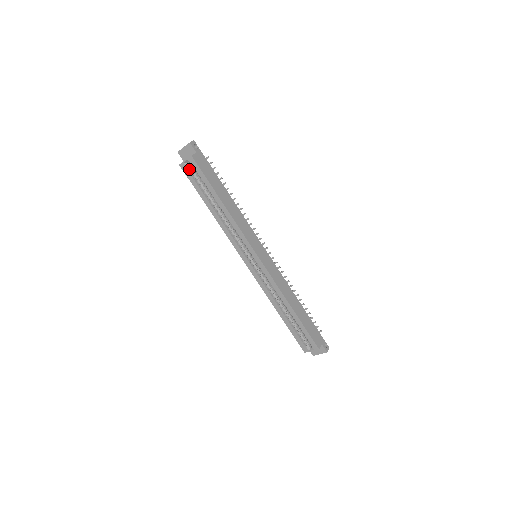
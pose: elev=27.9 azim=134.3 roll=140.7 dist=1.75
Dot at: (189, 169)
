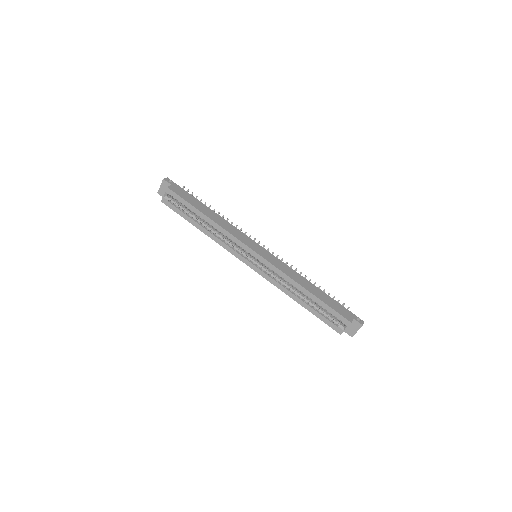
Dot at: (170, 201)
